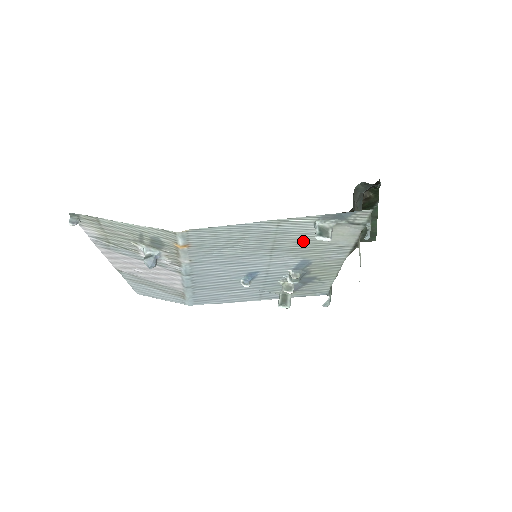
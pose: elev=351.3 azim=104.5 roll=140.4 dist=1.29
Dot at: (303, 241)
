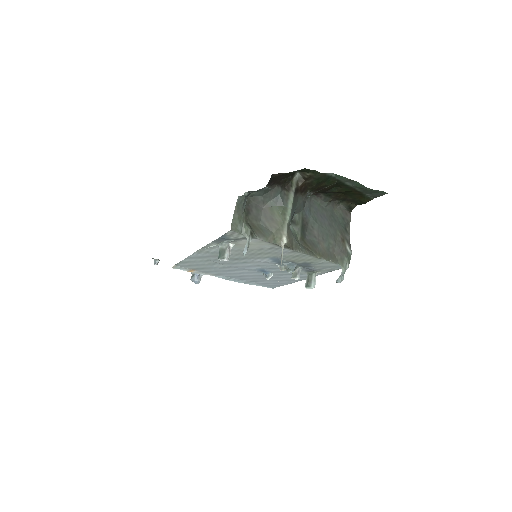
Dot at: (241, 252)
